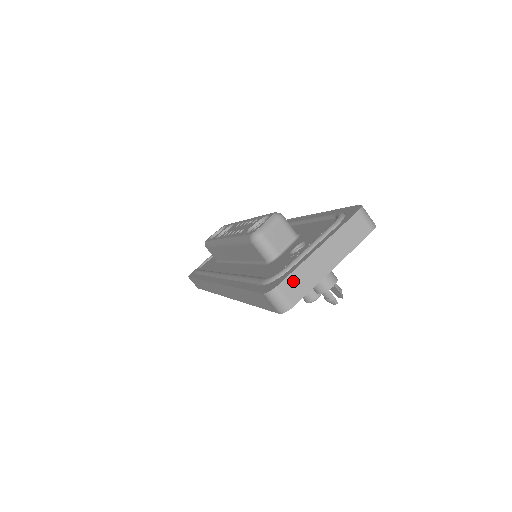
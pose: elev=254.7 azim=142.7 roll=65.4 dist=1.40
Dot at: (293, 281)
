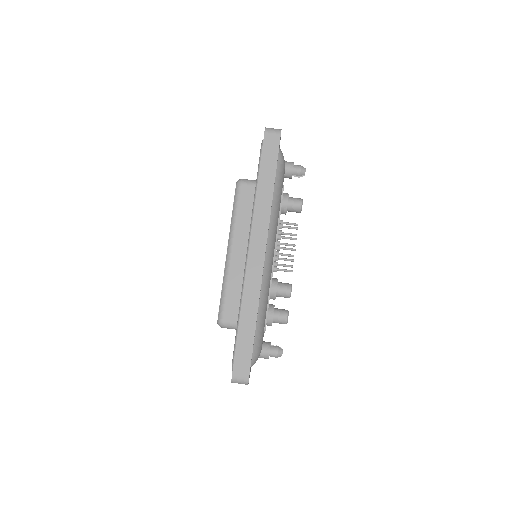
Dot at: occluded
